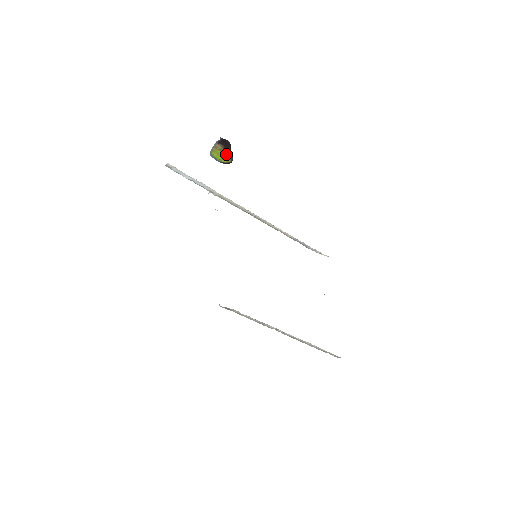
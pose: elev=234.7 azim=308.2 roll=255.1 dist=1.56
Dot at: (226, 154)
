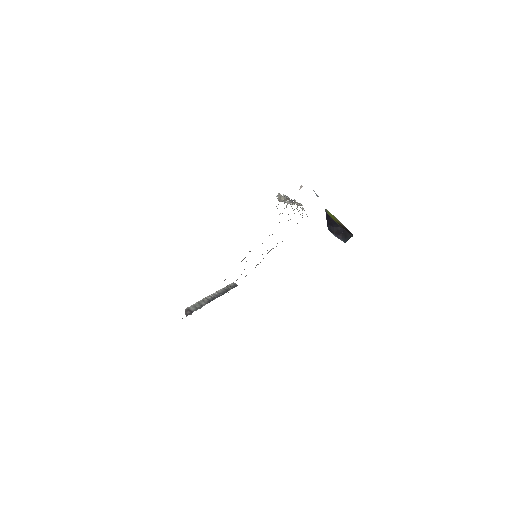
Dot at: (338, 222)
